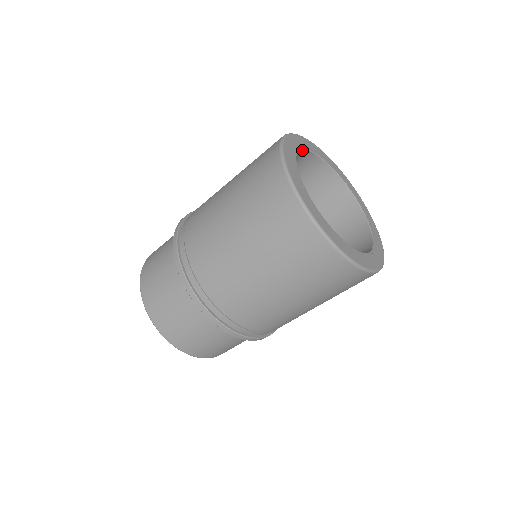
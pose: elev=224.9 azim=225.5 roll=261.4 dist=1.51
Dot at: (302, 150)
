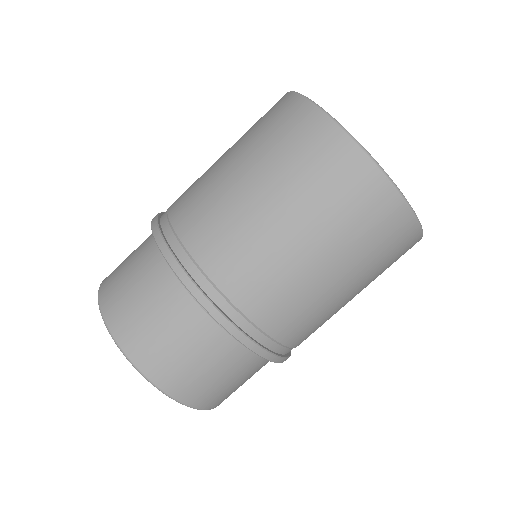
Dot at: occluded
